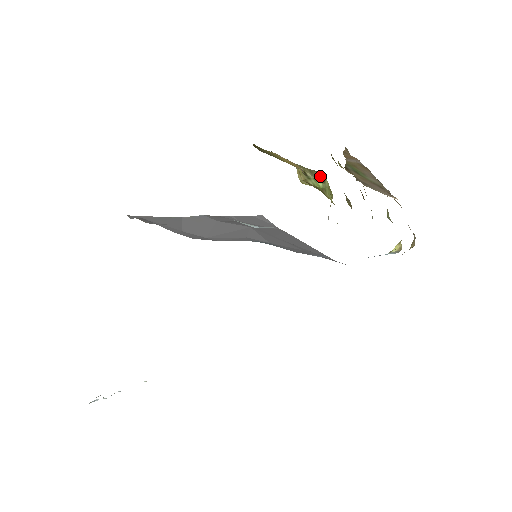
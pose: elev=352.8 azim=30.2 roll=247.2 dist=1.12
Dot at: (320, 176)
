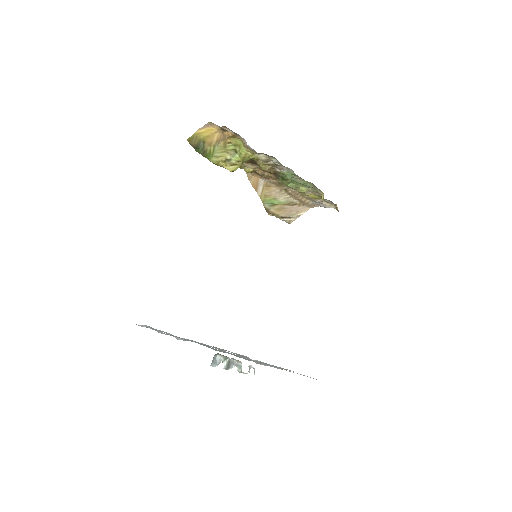
Dot at: (232, 150)
